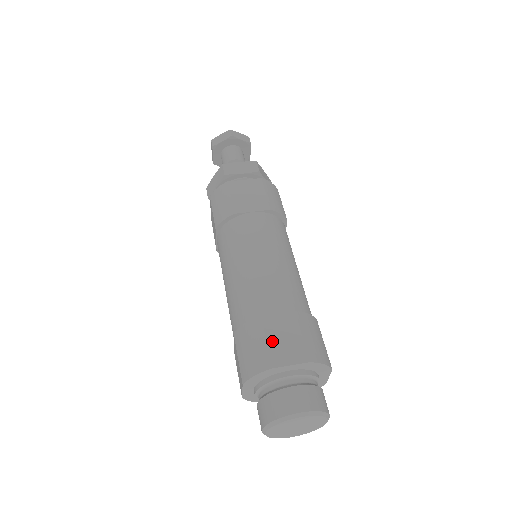
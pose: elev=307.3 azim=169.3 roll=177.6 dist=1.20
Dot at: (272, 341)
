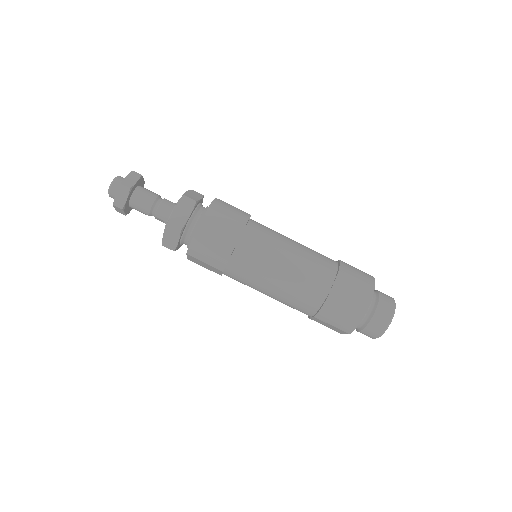
Dot at: (348, 303)
